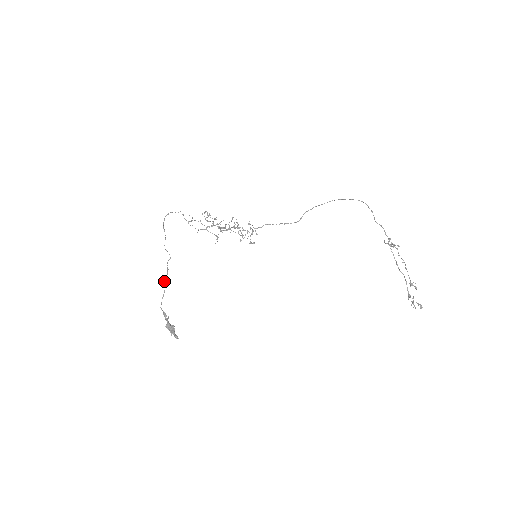
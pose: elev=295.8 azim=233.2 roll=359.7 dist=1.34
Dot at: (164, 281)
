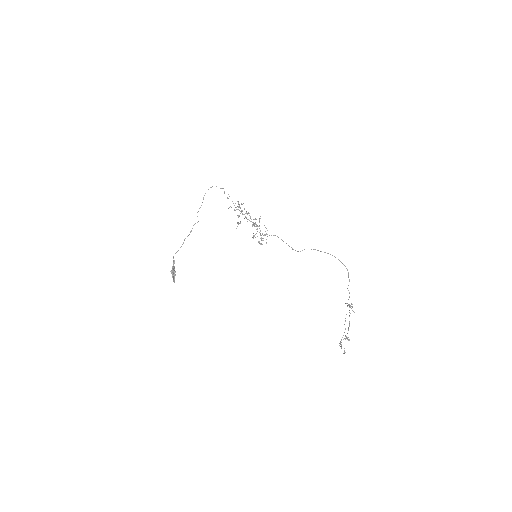
Dot at: (184, 239)
